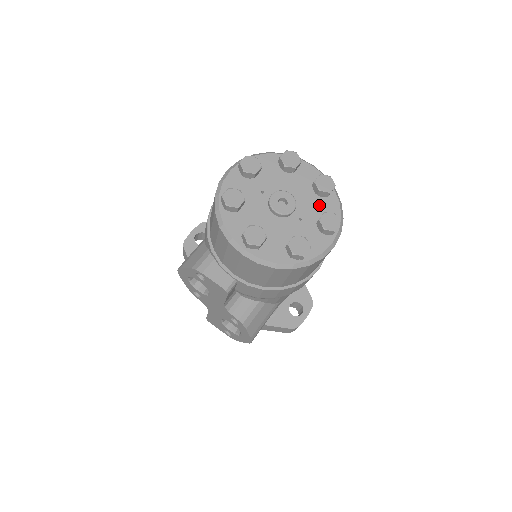
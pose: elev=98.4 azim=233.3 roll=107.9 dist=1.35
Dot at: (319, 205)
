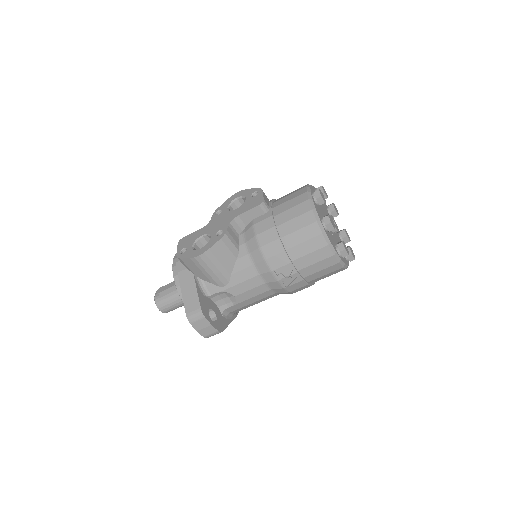
Dot at: occluded
